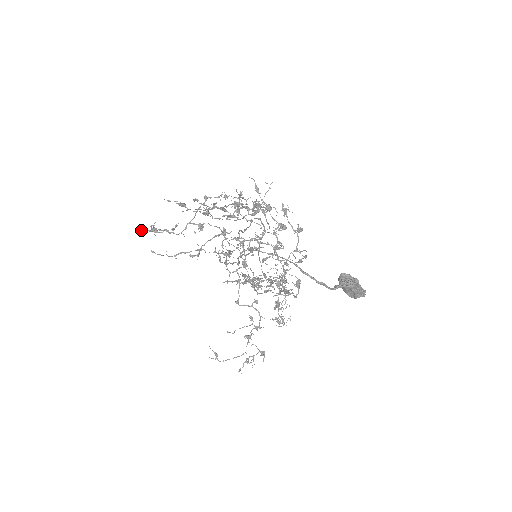
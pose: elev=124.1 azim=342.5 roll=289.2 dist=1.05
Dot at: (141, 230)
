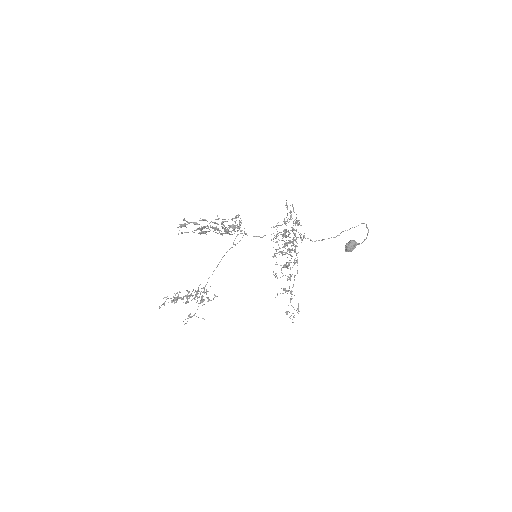
Dot at: occluded
